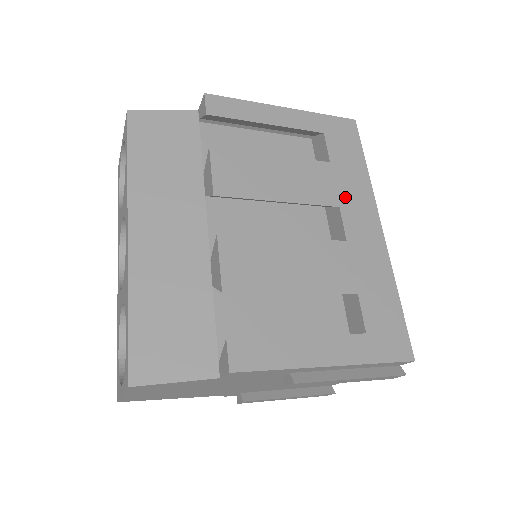
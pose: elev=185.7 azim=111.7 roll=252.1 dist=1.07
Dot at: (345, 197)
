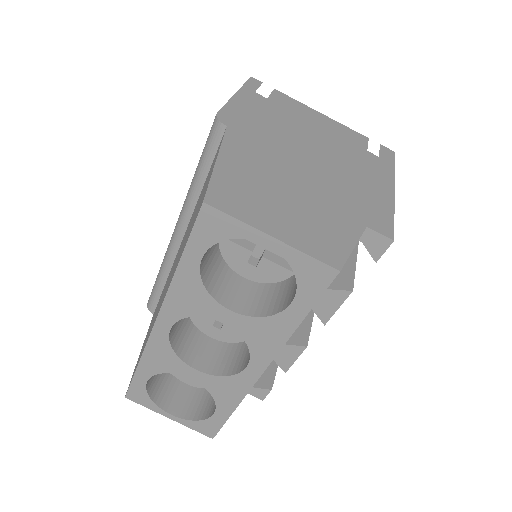
Dot at: occluded
